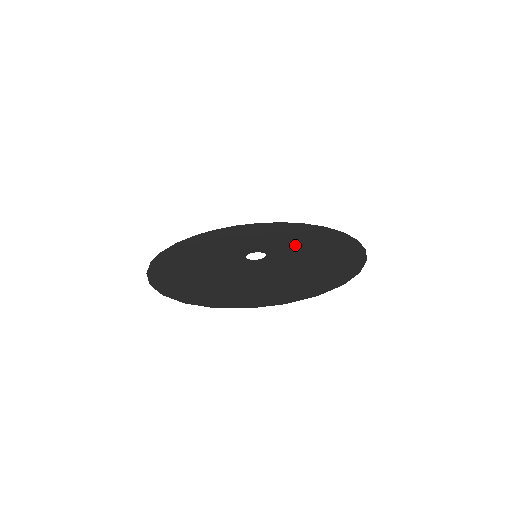
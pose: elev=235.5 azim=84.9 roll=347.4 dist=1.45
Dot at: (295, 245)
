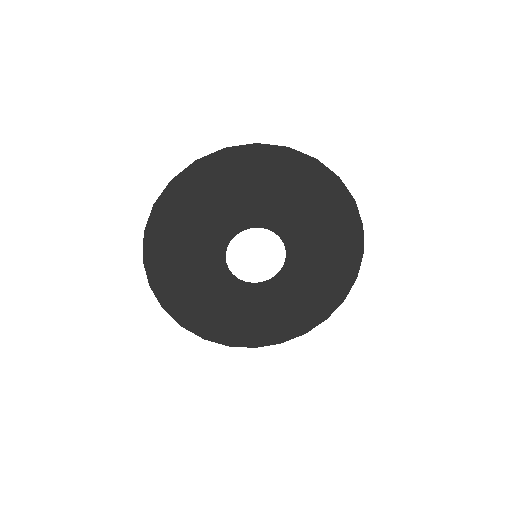
Dot at: (300, 265)
